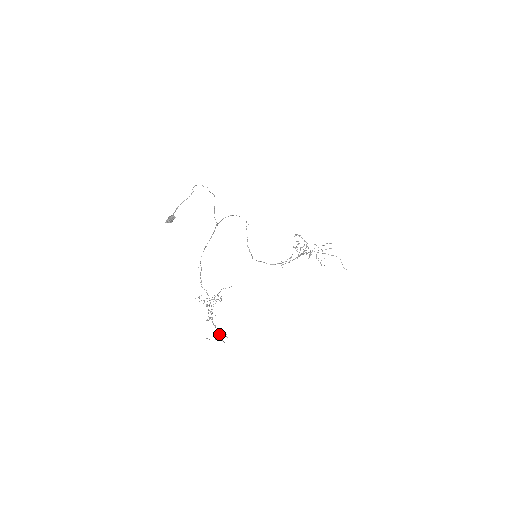
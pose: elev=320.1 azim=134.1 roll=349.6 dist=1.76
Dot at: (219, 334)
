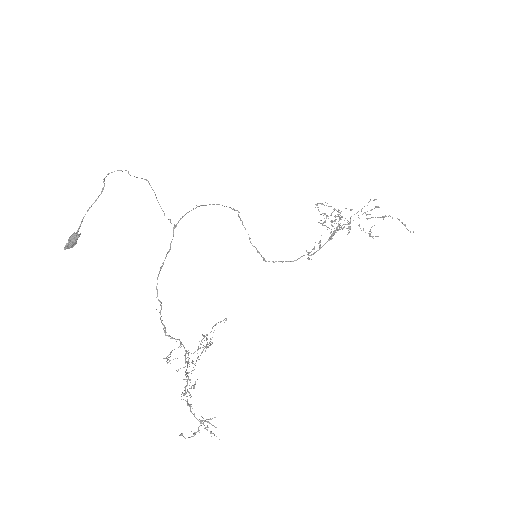
Dot at: occluded
